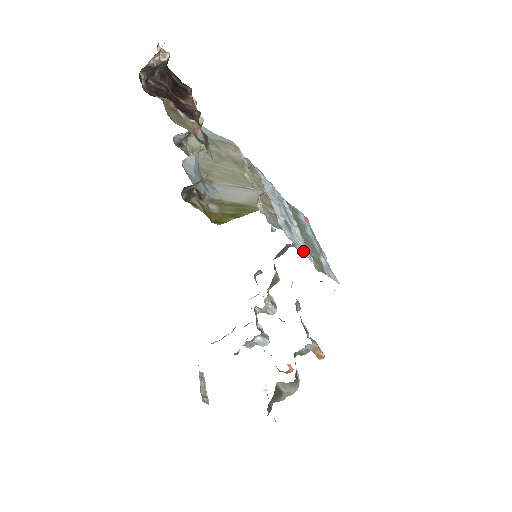
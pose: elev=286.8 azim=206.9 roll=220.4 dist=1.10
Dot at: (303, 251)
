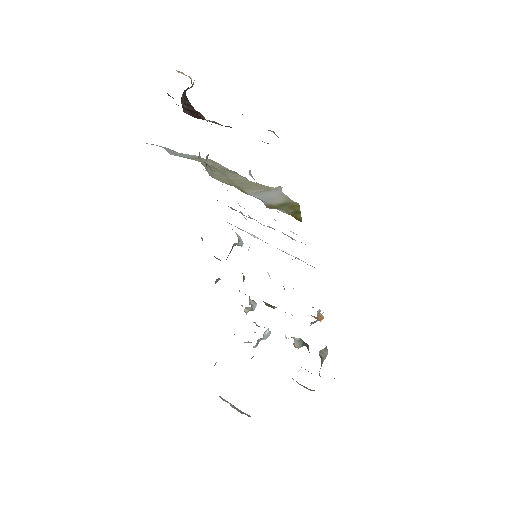
Dot at: occluded
